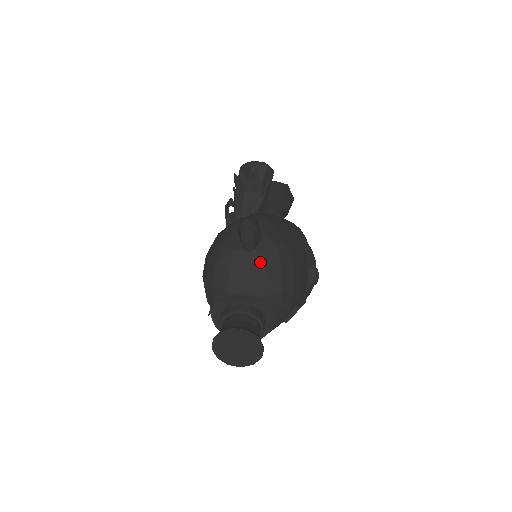
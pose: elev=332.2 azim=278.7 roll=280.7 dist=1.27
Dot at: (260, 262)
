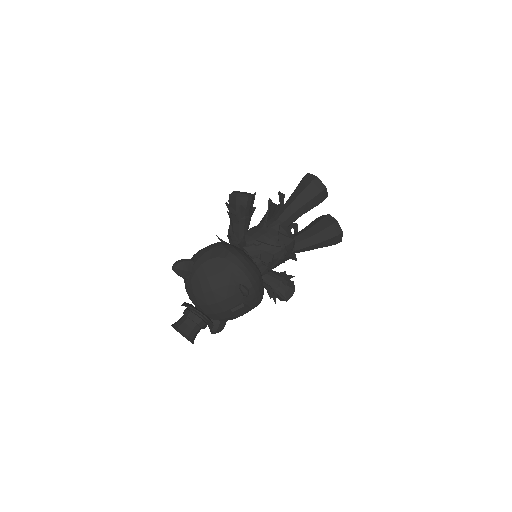
Dot at: (191, 287)
